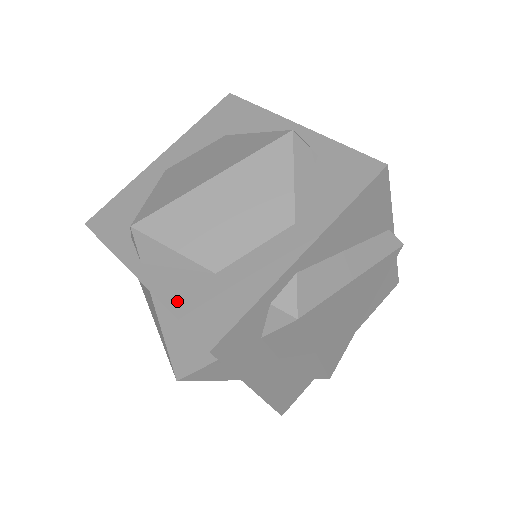
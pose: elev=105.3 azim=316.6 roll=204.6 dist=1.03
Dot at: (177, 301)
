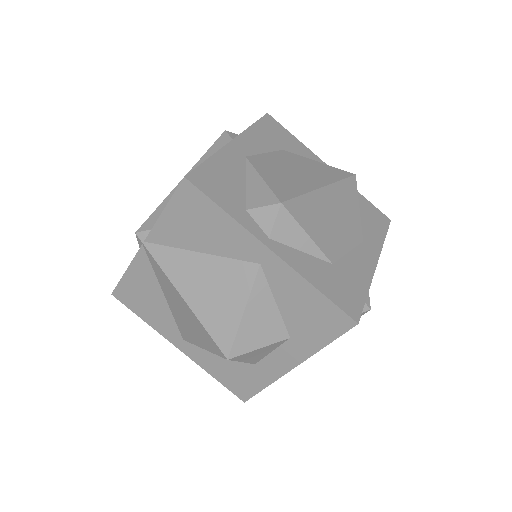
Dot at: (317, 280)
